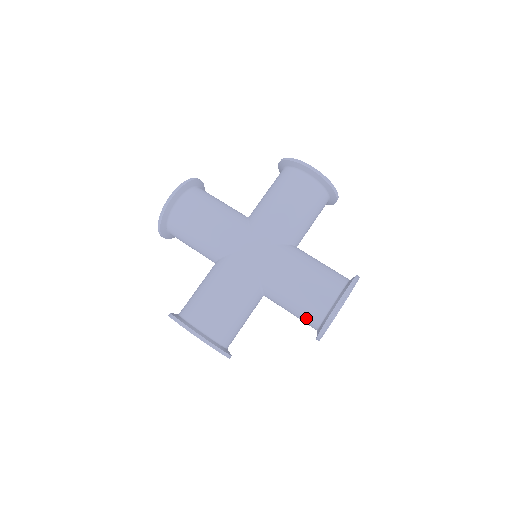
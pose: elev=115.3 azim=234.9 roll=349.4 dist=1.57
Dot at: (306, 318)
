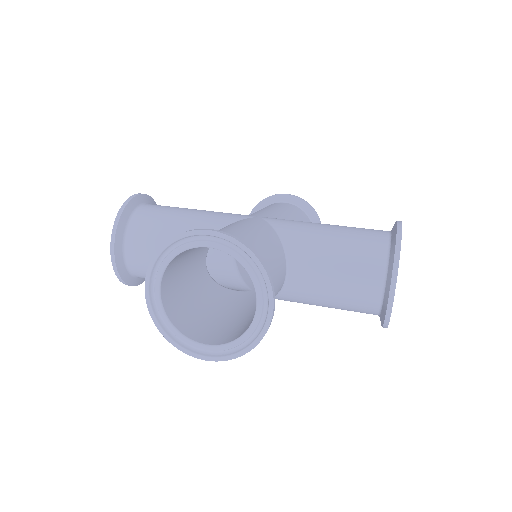
Dot at: (363, 263)
